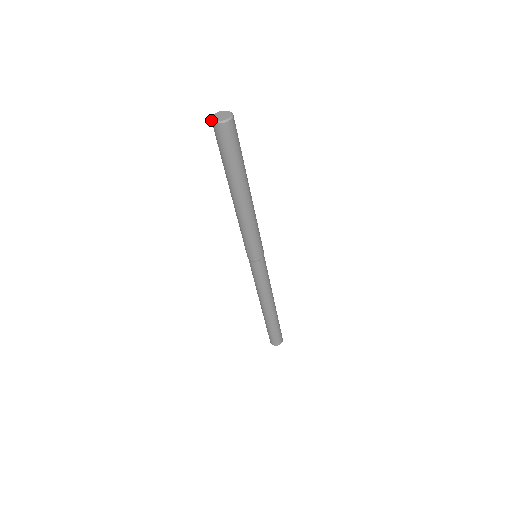
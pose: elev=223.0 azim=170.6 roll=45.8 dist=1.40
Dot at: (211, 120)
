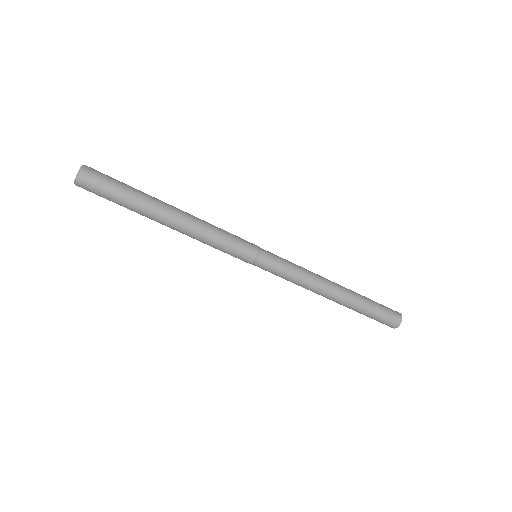
Dot at: occluded
